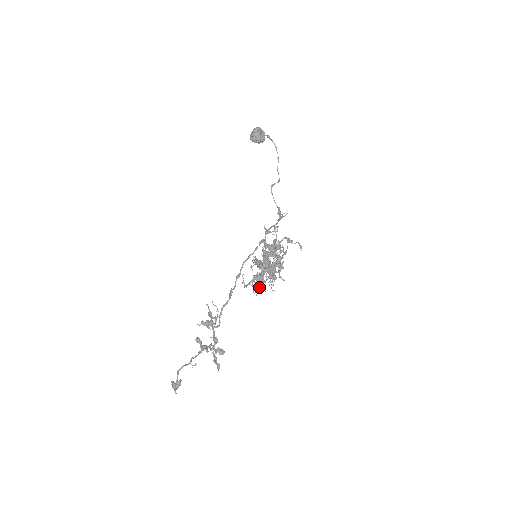
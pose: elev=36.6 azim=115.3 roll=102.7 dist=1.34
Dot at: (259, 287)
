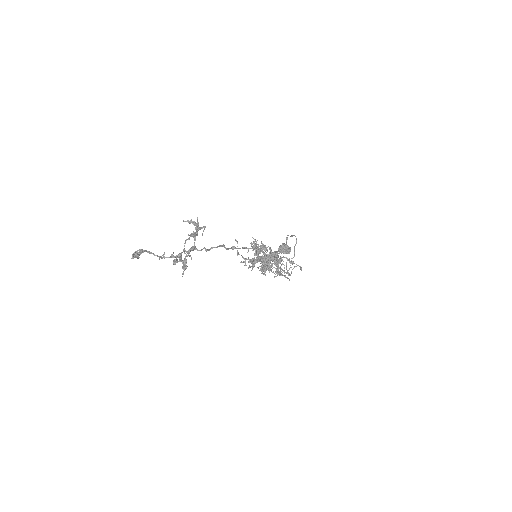
Dot at: occluded
